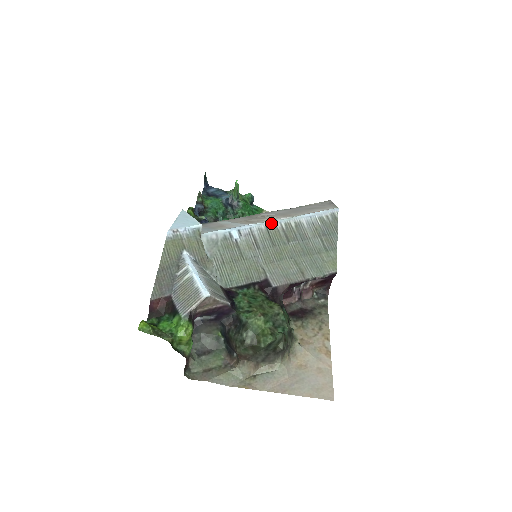
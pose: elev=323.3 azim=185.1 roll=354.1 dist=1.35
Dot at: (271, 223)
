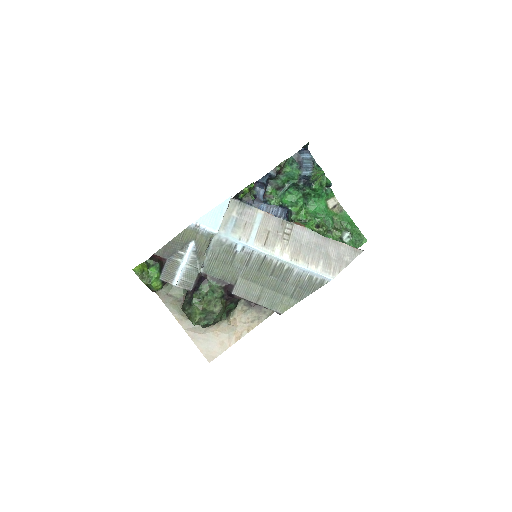
Dot at: (271, 256)
